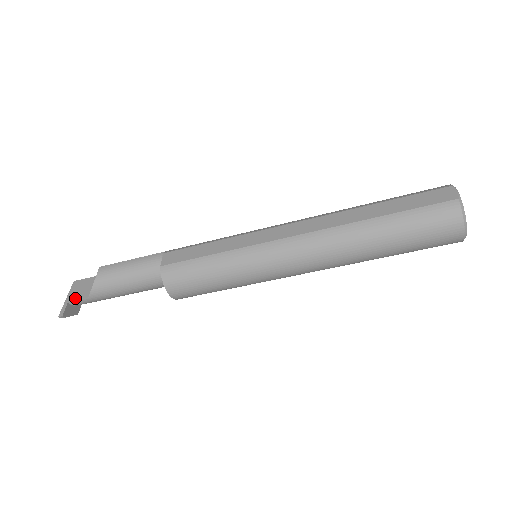
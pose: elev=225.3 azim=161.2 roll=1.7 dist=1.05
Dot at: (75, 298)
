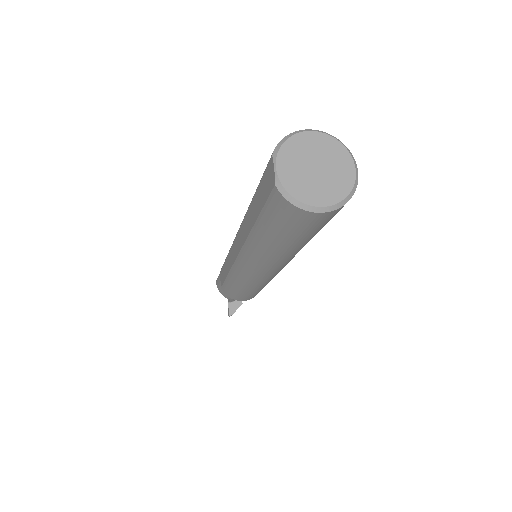
Dot at: (228, 300)
